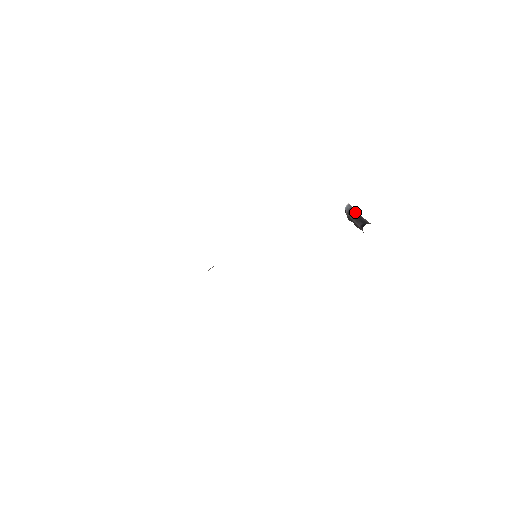
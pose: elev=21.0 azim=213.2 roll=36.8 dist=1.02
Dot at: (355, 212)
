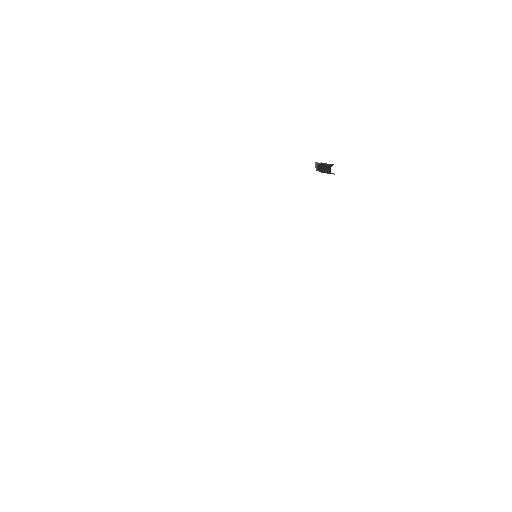
Dot at: (321, 165)
